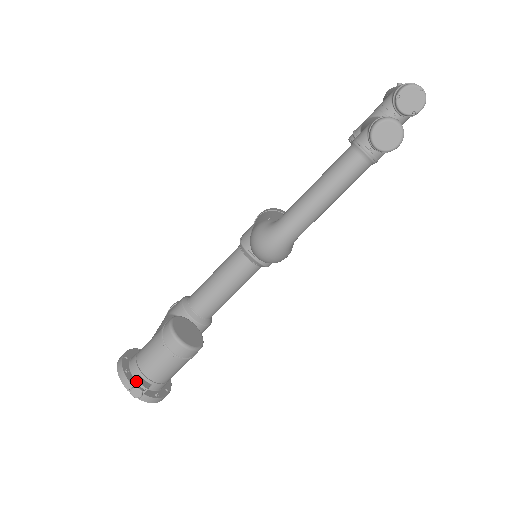
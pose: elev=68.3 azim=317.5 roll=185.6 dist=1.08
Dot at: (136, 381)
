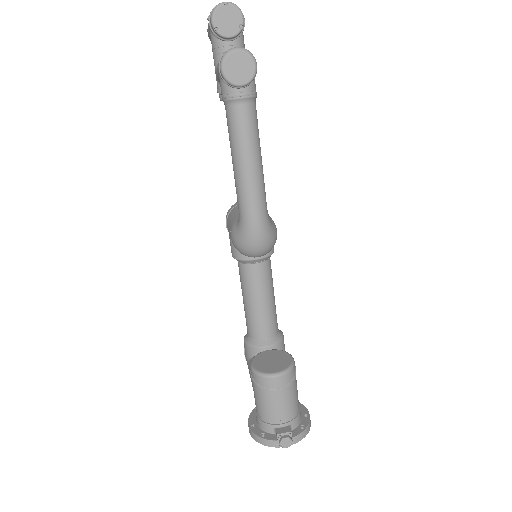
Dot at: (277, 435)
